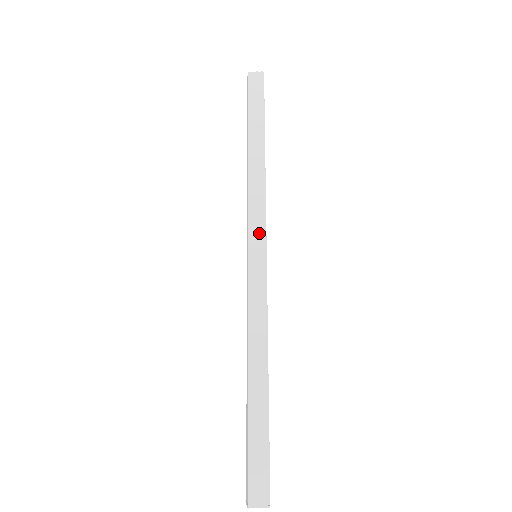
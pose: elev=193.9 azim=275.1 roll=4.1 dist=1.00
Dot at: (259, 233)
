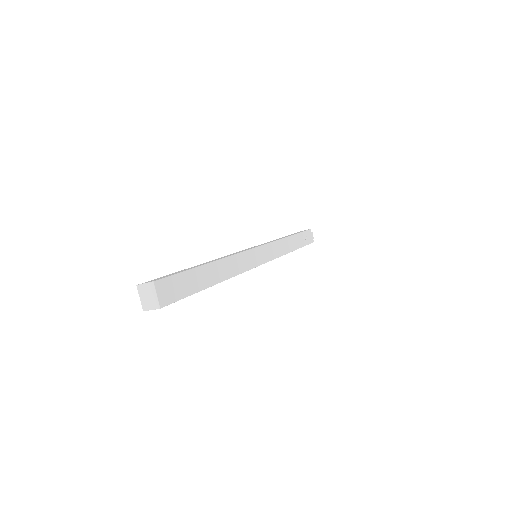
Dot at: occluded
